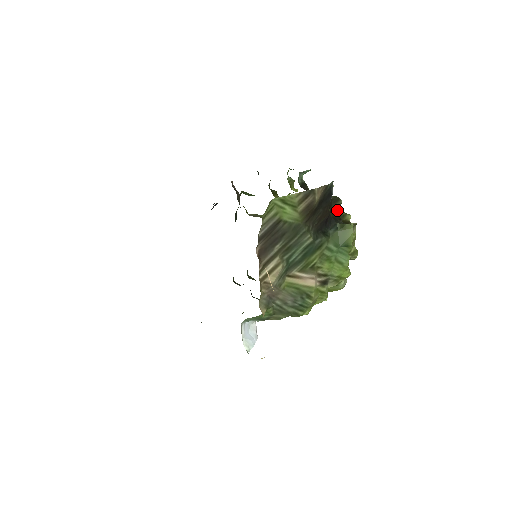
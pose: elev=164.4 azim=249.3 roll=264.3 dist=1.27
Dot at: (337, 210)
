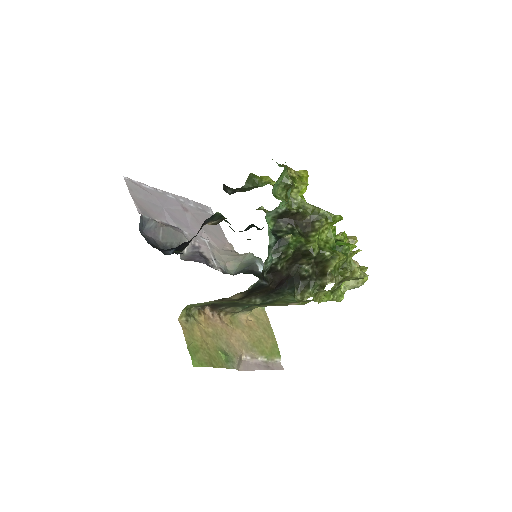
Dot at: occluded
